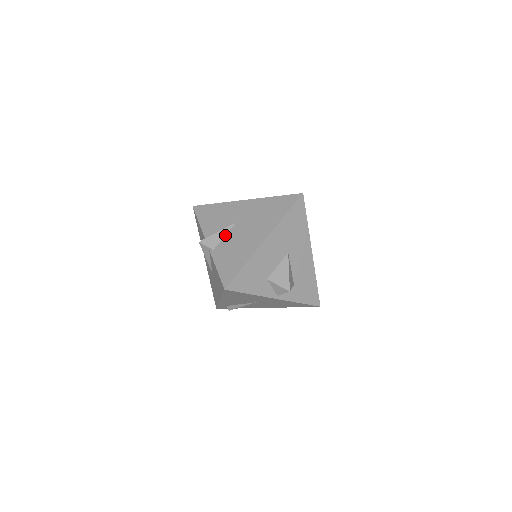
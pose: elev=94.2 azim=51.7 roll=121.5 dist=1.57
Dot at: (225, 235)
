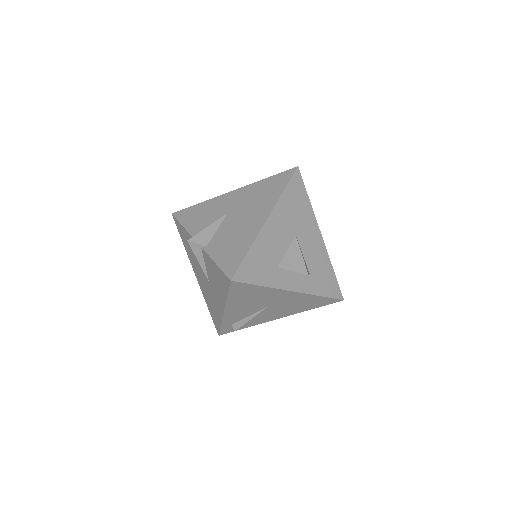
Dot at: (217, 228)
